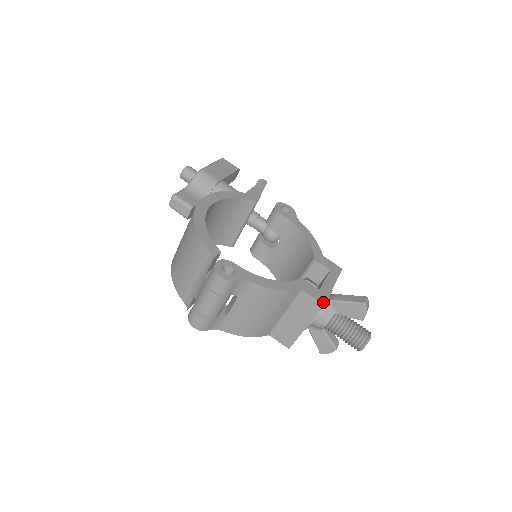
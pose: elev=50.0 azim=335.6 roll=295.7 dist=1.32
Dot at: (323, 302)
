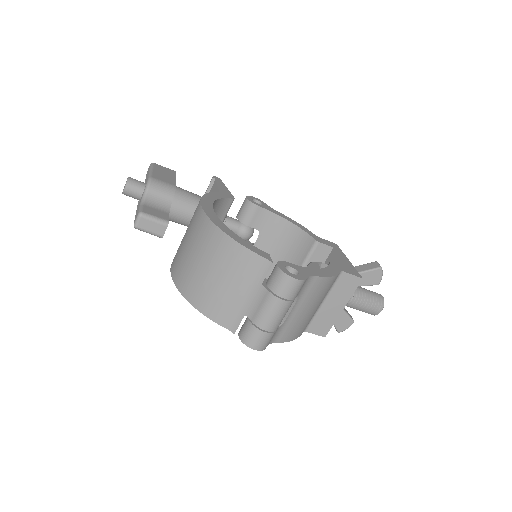
Dot at: (360, 276)
